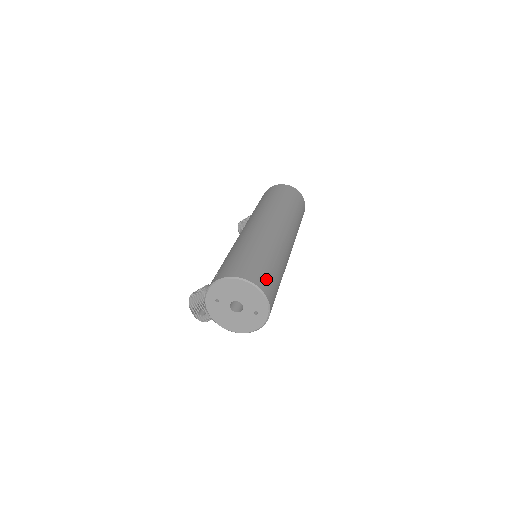
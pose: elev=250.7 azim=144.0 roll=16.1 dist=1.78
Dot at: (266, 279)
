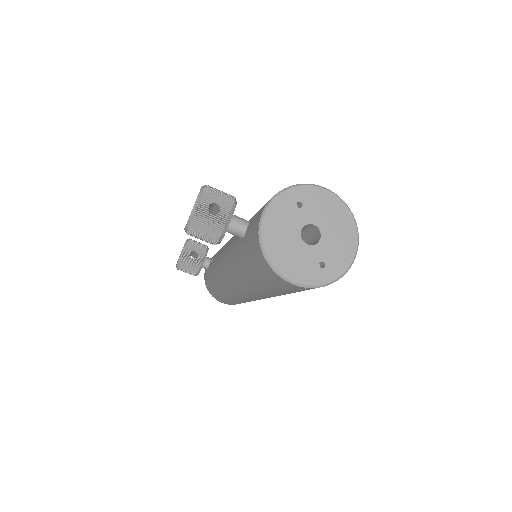
Dot at: occluded
